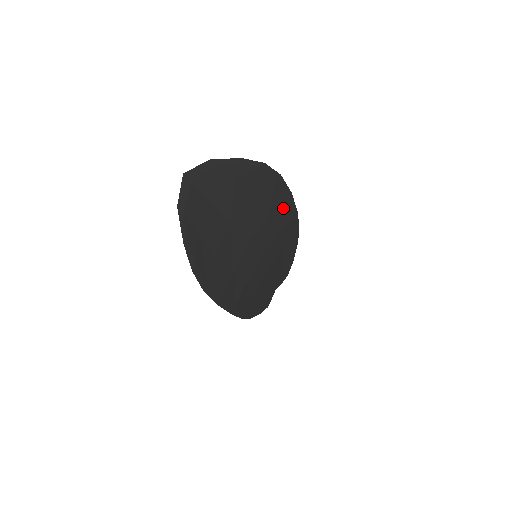
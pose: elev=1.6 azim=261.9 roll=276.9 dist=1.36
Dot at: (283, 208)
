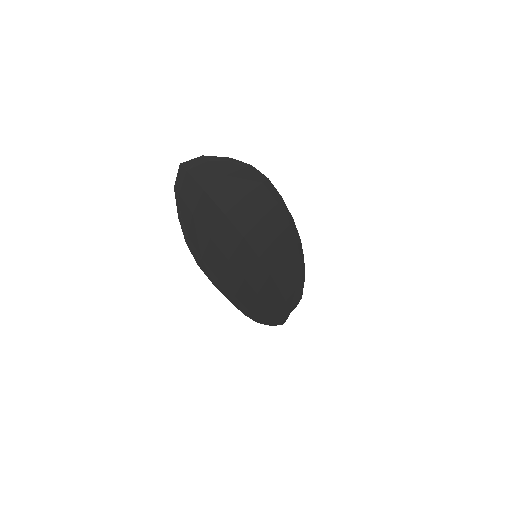
Dot at: (277, 212)
